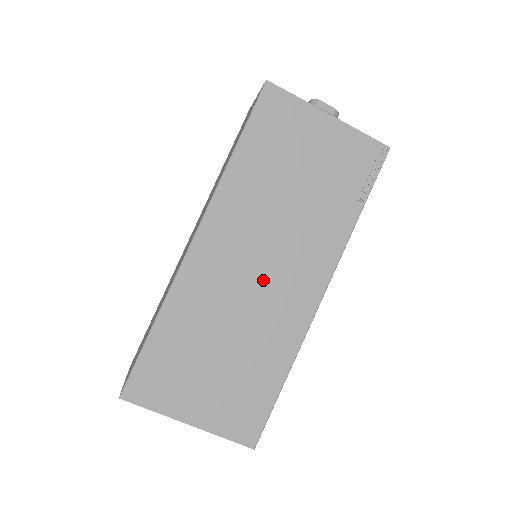
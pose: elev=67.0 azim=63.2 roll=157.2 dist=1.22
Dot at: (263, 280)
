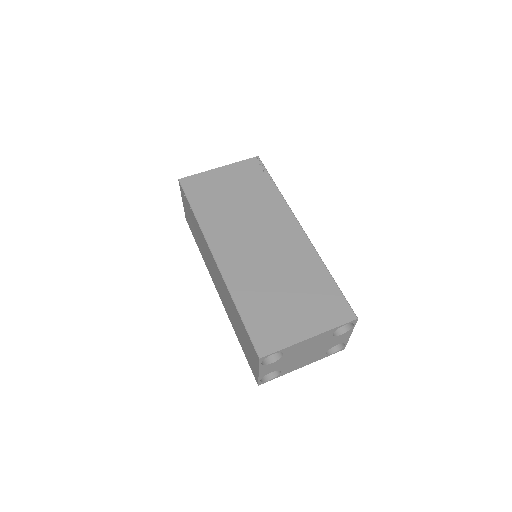
Dot at: (266, 245)
